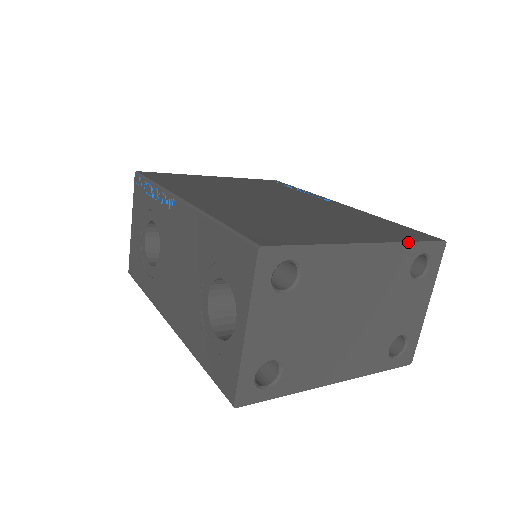
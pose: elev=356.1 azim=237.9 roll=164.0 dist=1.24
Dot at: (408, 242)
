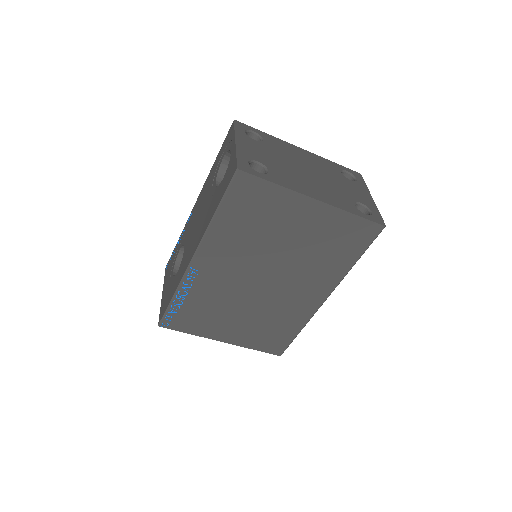
Dot at: (330, 161)
